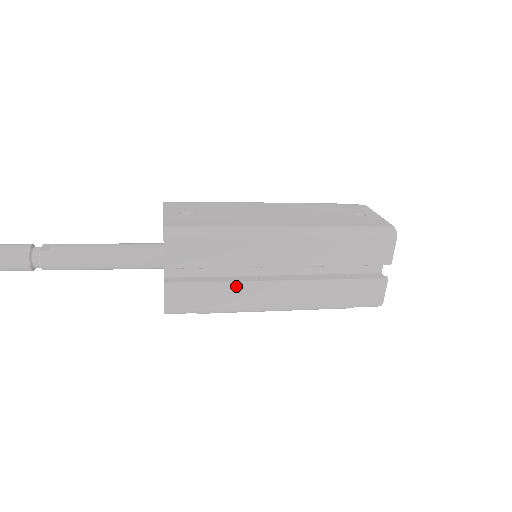
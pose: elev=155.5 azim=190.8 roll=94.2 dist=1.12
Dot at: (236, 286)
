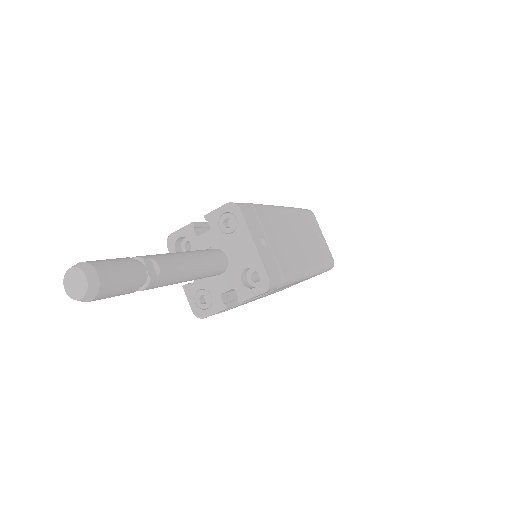
Dot at: occluded
